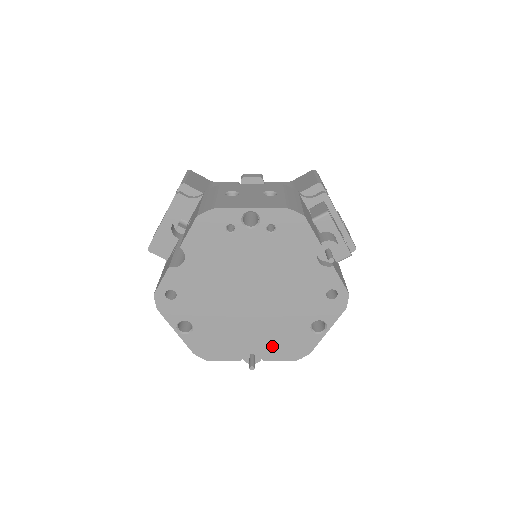
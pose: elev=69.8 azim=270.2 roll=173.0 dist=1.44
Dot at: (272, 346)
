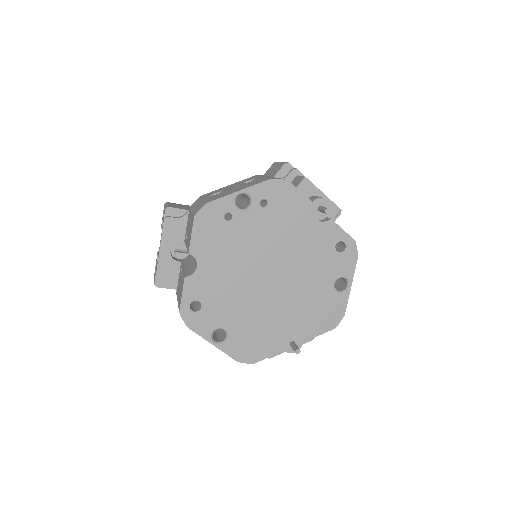
Dot at: (307, 322)
